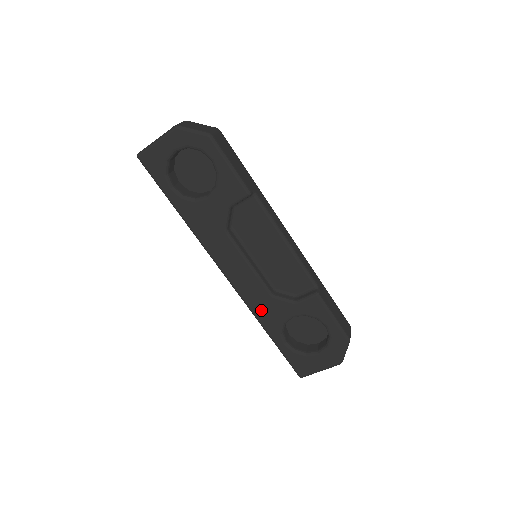
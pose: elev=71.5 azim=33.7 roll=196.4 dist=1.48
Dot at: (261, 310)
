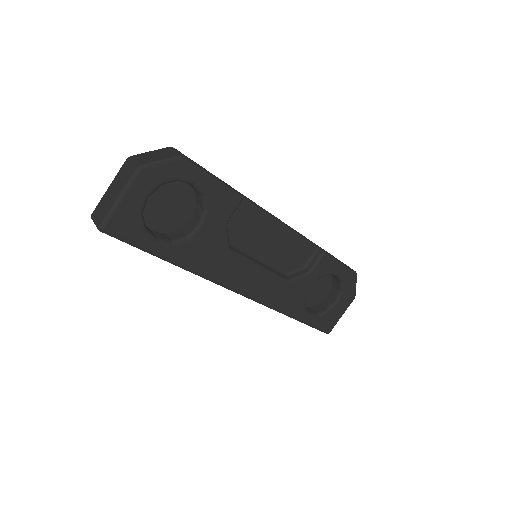
Dot at: (283, 302)
